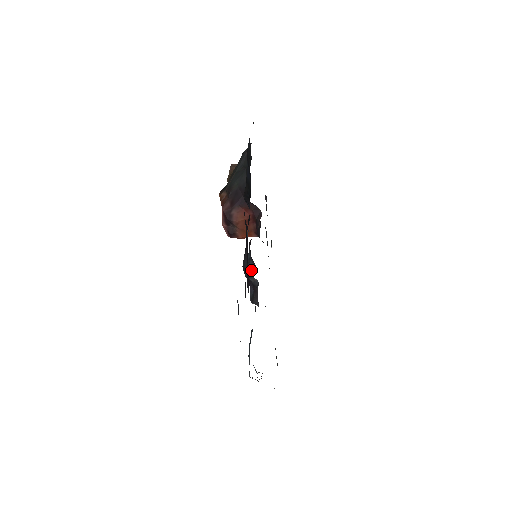
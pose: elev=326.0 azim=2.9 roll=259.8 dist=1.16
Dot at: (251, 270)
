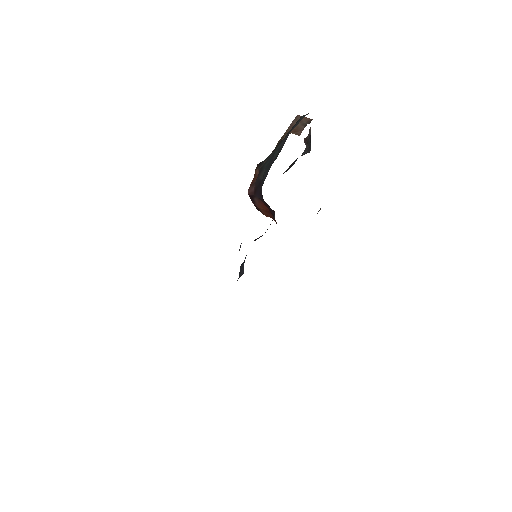
Dot at: (241, 273)
